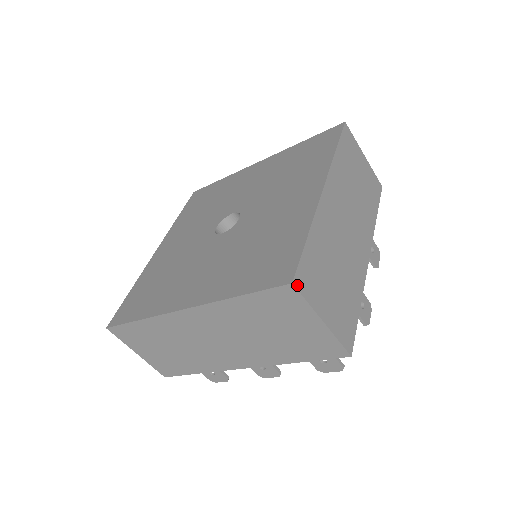
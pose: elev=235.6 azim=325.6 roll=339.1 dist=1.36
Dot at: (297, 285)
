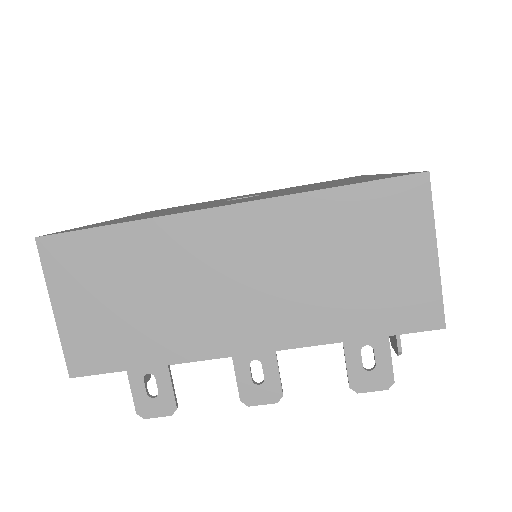
Dot at: (428, 181)
